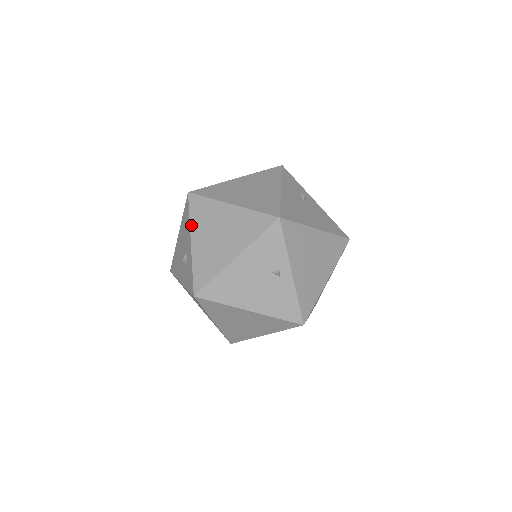
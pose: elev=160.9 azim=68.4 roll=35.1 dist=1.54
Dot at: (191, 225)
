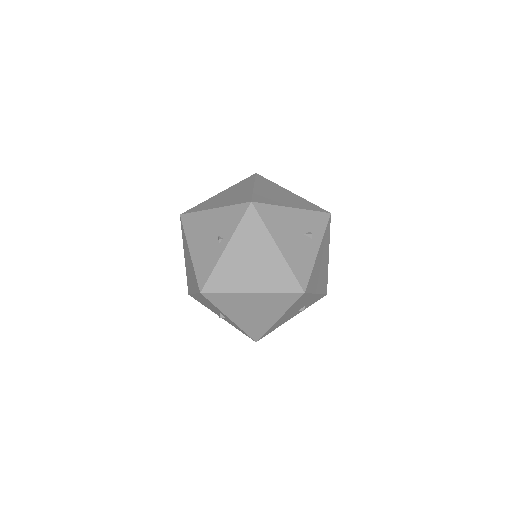
Dot at: (232, 186)
